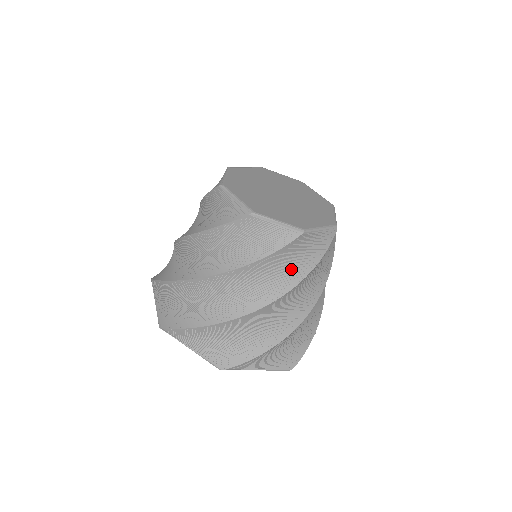
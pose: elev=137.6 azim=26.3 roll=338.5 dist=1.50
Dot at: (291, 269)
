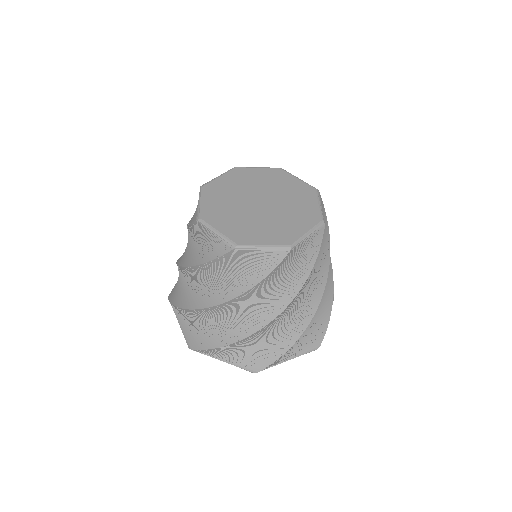
Dot at: (323, 251)
